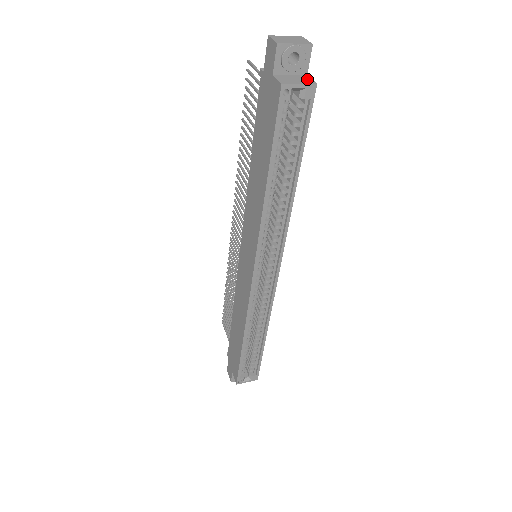
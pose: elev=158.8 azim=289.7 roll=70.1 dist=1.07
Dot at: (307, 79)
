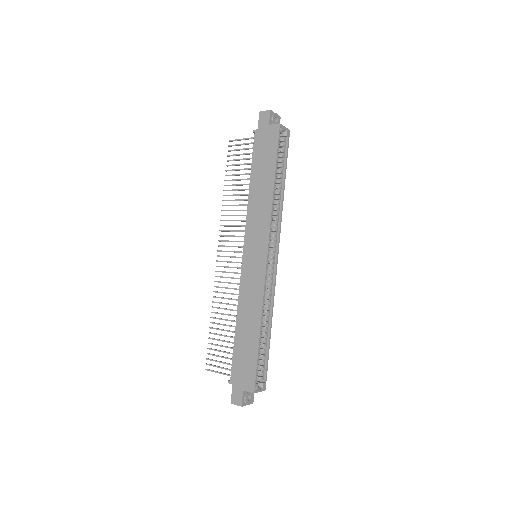
Dot at: occluded
